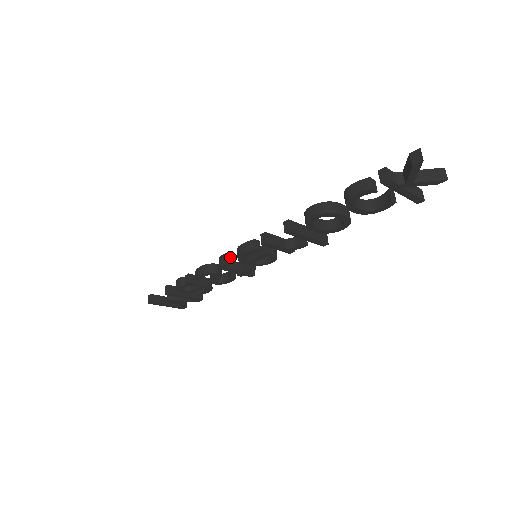
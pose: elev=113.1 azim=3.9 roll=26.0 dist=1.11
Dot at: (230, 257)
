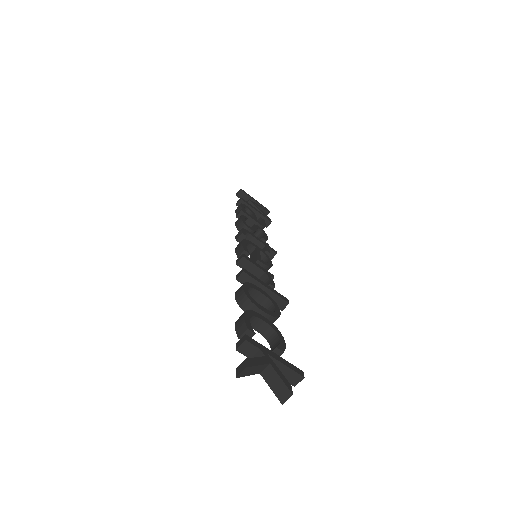
Dot at: (242, 238)
